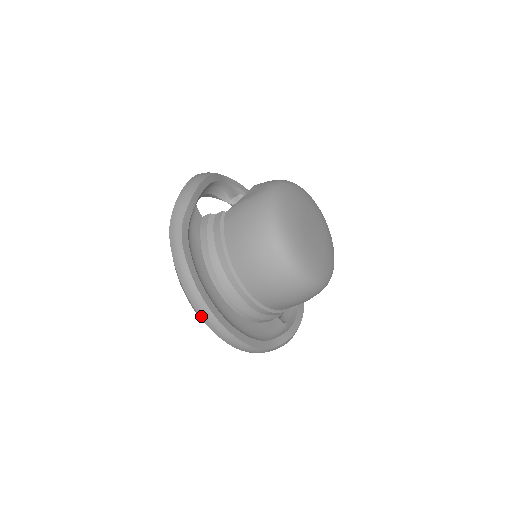
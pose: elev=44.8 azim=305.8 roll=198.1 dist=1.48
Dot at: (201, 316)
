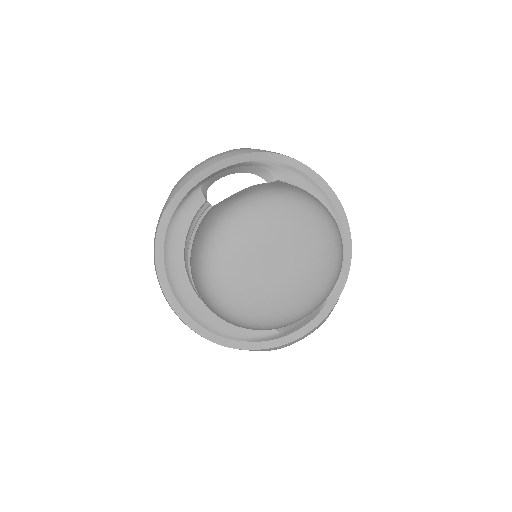
Dot at: occluded
